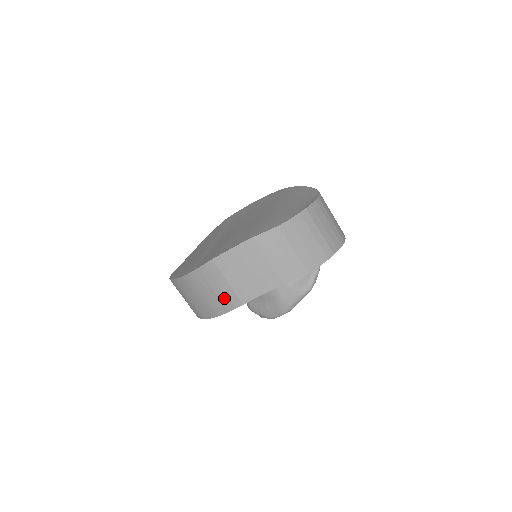
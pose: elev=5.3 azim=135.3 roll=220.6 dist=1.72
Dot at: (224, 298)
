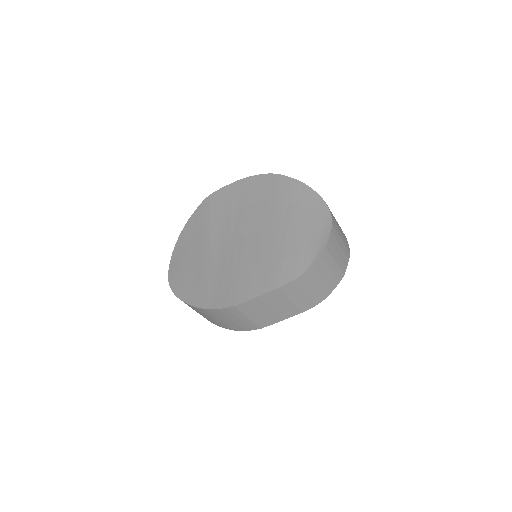
Dot at: (242, 325)
